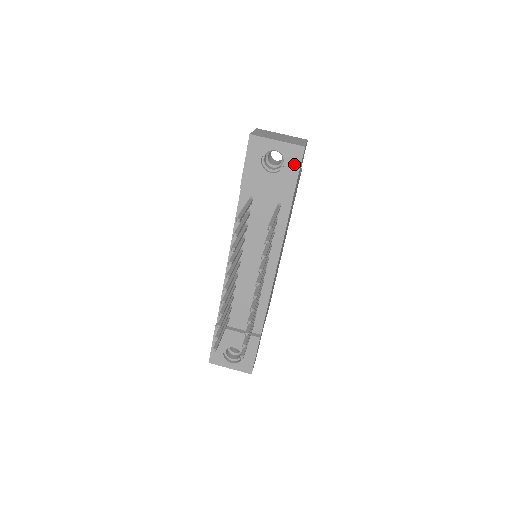
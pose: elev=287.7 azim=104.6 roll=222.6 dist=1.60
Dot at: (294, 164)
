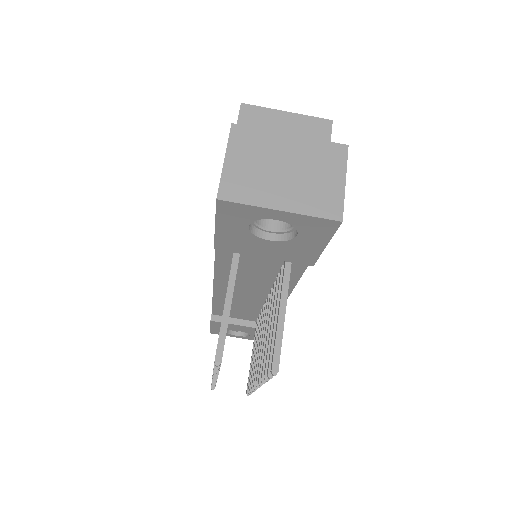
Dot at: (317, 236)
